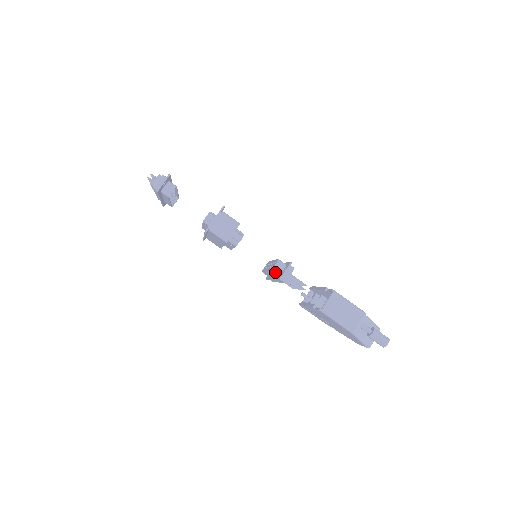
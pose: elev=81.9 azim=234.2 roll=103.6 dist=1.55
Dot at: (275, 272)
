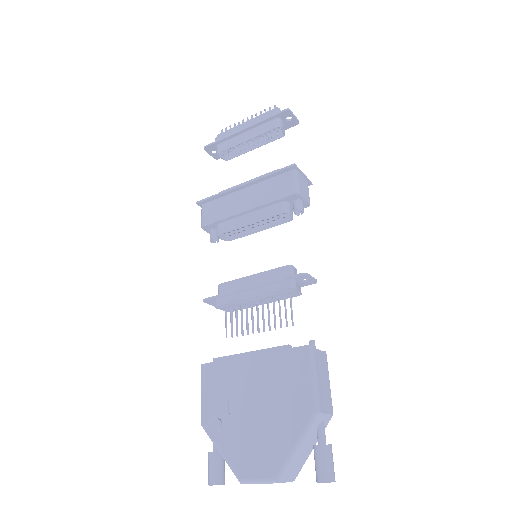
Dot at: (291, 271)
